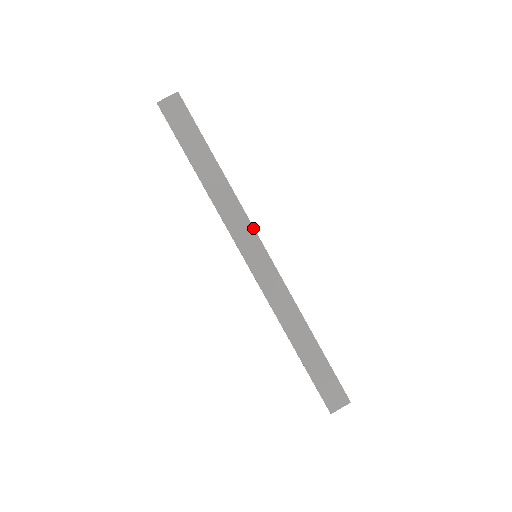
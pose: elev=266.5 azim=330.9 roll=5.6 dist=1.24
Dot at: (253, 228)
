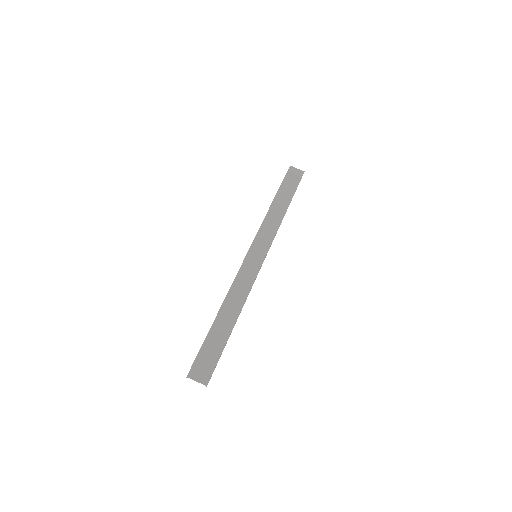
Dot at: occluded
